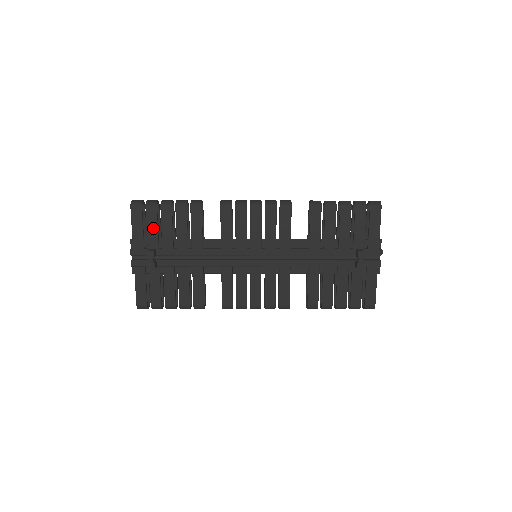
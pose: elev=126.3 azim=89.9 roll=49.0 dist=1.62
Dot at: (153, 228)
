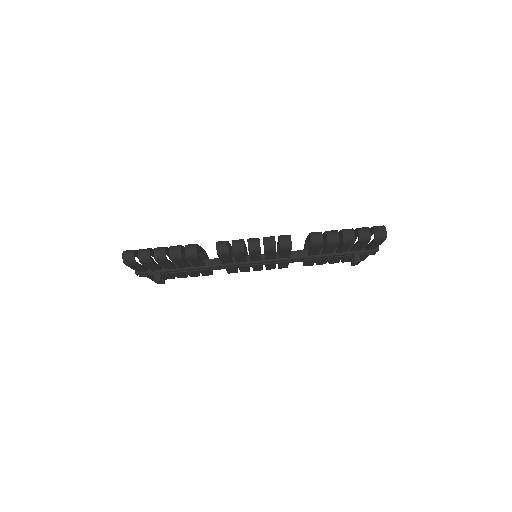
Dot at: (153, 266)
